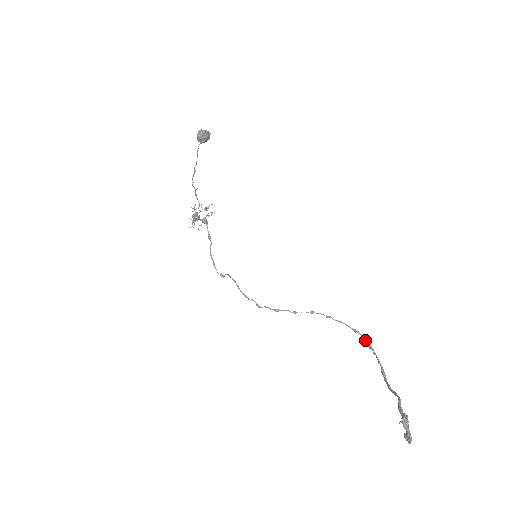
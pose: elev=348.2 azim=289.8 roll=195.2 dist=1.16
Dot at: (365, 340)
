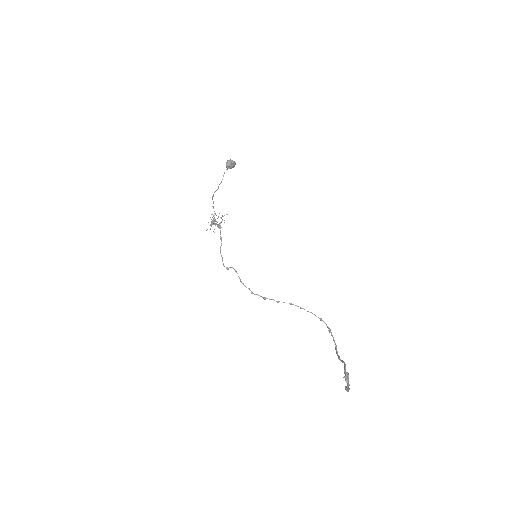
Dot at: (327, 326)
